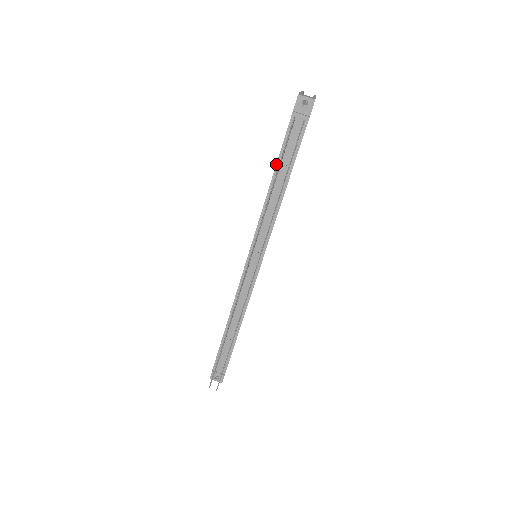
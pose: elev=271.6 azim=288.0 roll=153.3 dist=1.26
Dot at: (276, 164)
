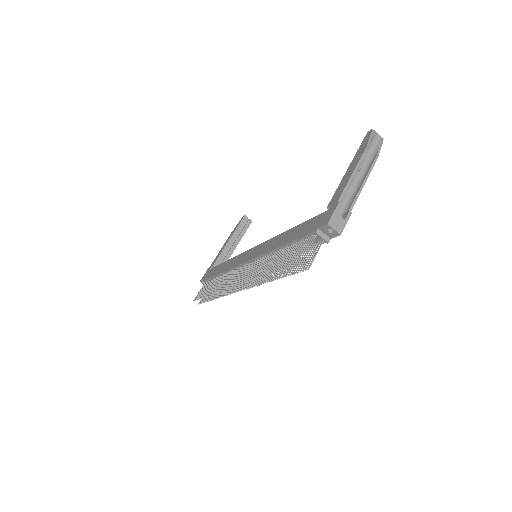
Dot at: (288, 243)
